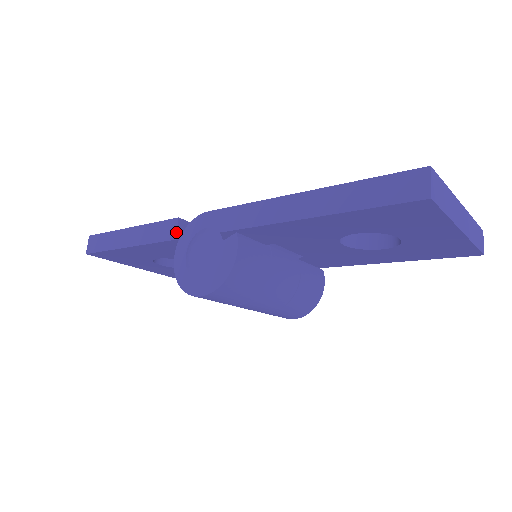
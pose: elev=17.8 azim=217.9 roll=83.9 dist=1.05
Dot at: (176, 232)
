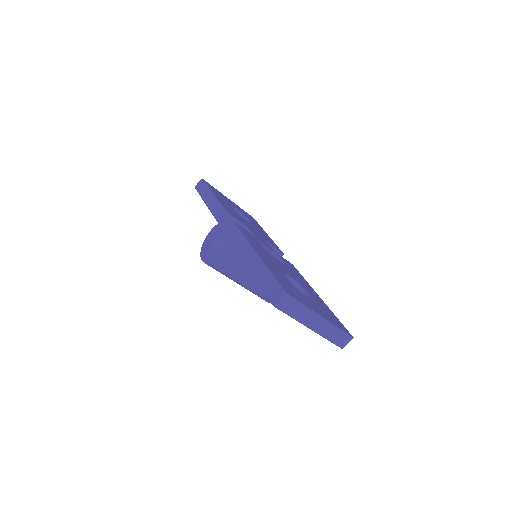
Dot at: (220, 218)
